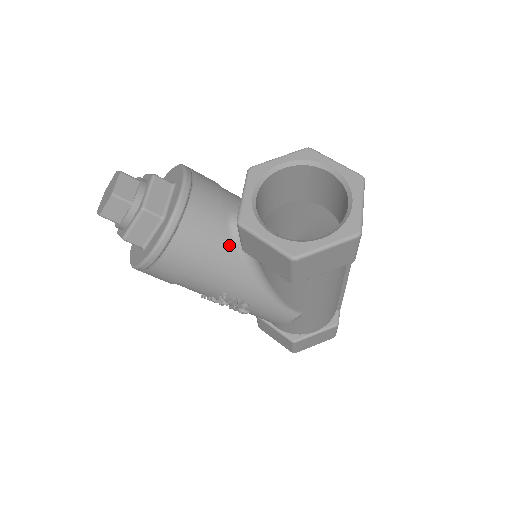
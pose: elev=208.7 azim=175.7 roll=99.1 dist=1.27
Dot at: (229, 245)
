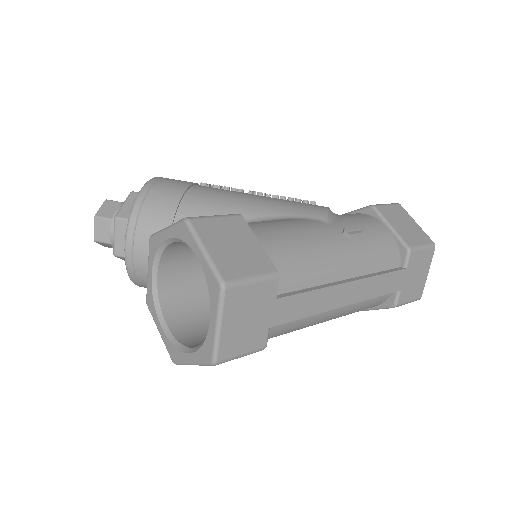
Dot at: occluded
